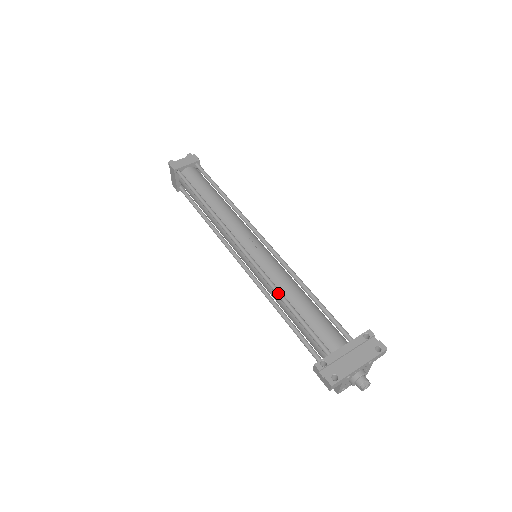
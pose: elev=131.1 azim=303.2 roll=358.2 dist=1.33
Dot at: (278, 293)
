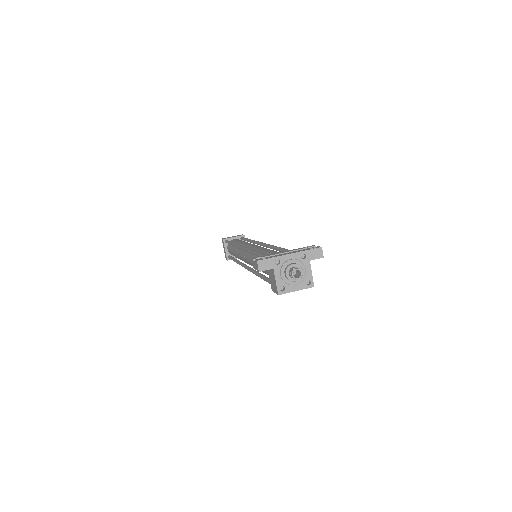
Dot at: (253, 251)
